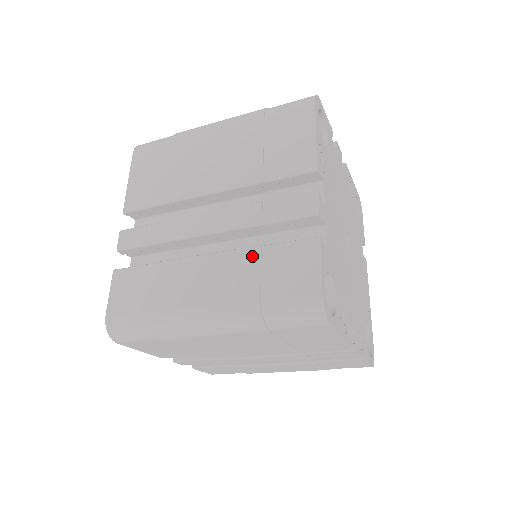
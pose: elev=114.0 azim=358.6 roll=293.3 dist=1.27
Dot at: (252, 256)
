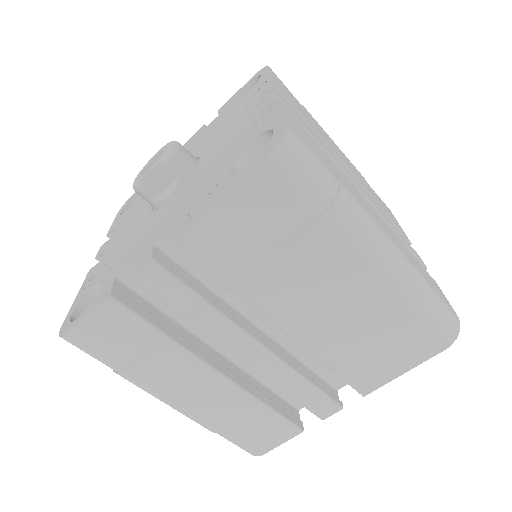
Dot at: (250, 406)
